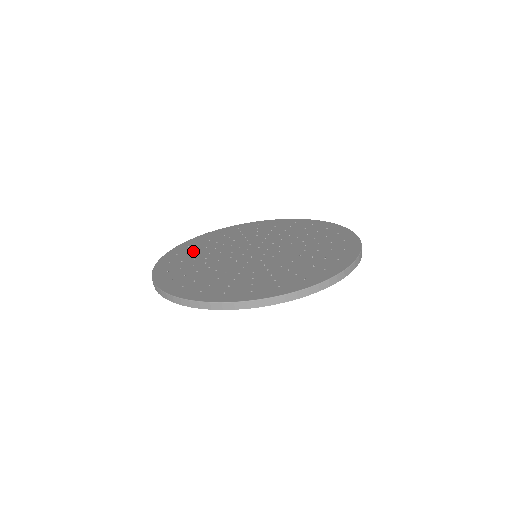
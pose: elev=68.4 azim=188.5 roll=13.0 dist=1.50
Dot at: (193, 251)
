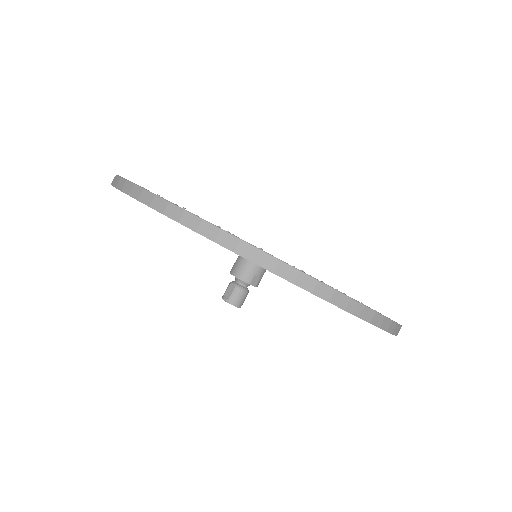
Dot at: occluded
